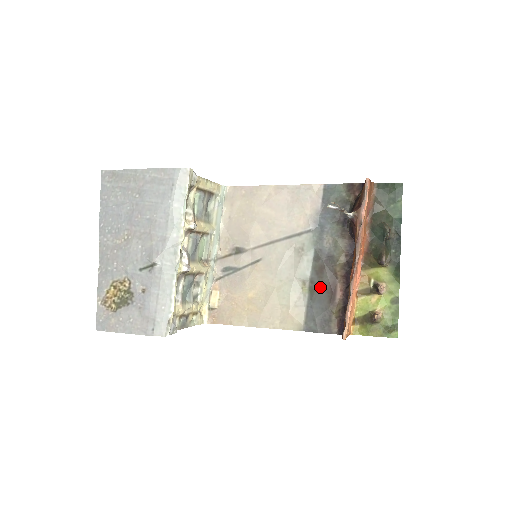
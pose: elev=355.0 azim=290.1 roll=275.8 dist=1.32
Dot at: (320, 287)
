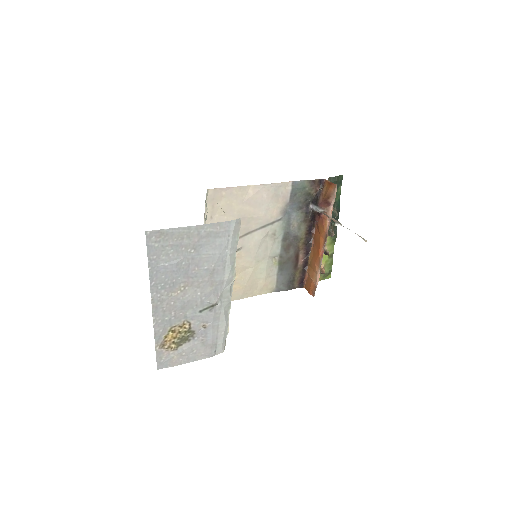
Dot at: (287, 260)
